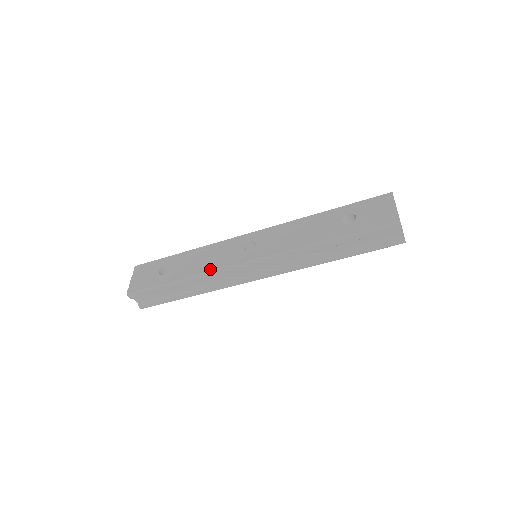
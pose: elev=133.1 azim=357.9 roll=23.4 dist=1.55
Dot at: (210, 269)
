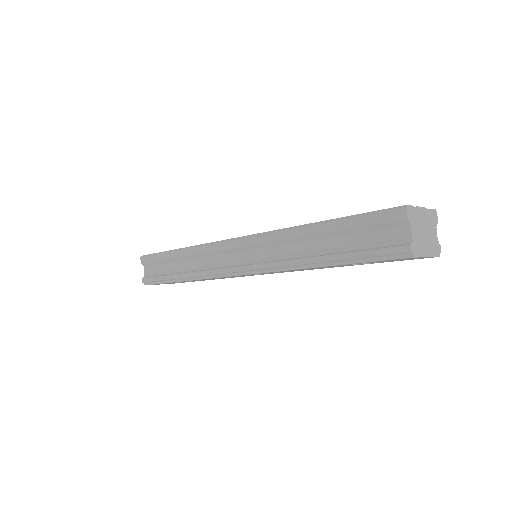
Dot at: (206, 243)
